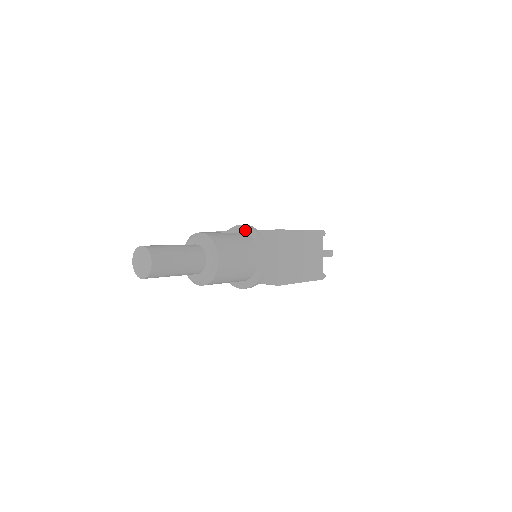
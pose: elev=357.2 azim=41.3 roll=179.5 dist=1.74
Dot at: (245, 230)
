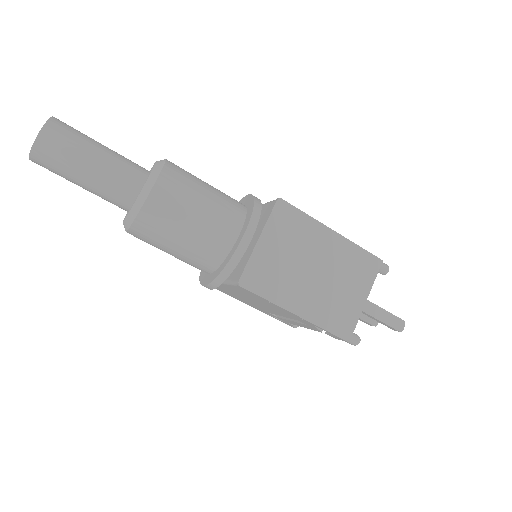
Dot at: (247, 201)
